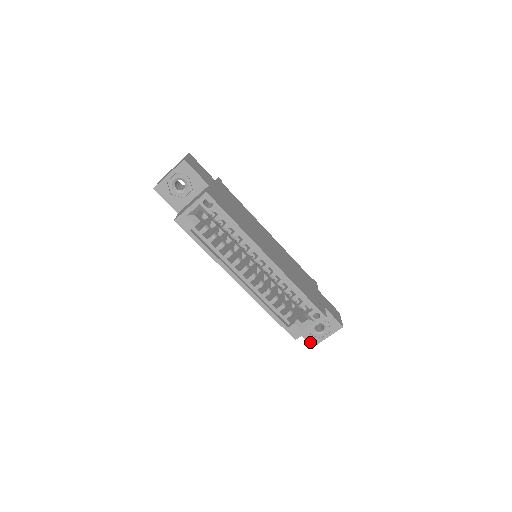
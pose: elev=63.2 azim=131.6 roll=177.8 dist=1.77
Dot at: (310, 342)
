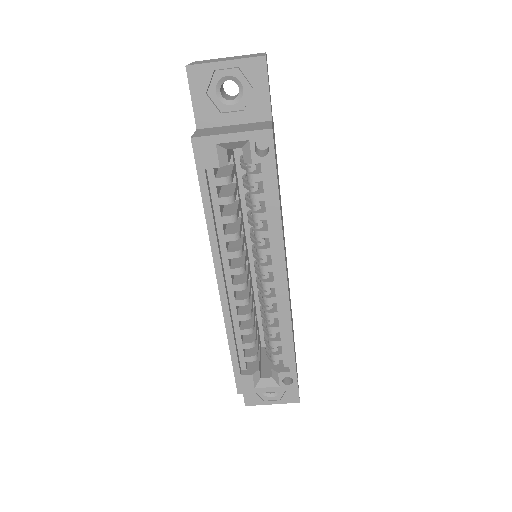
Dot at: (247, 398)
